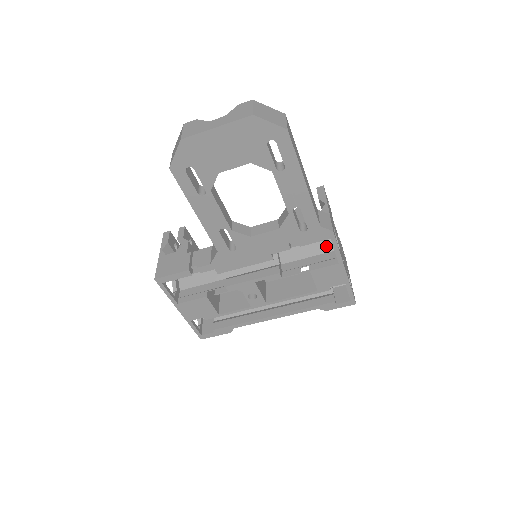
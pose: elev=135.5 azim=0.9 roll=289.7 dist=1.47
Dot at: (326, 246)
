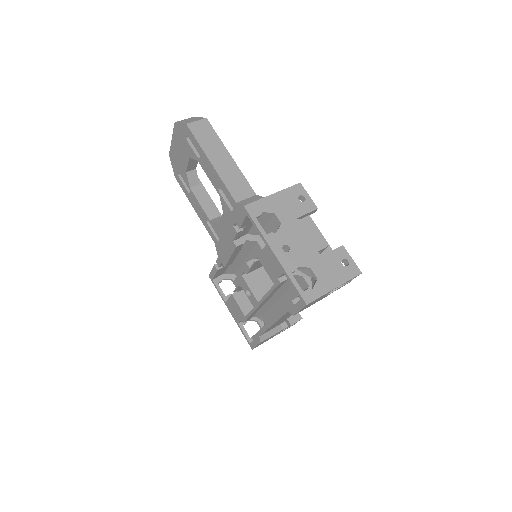
Dot at: occluded
